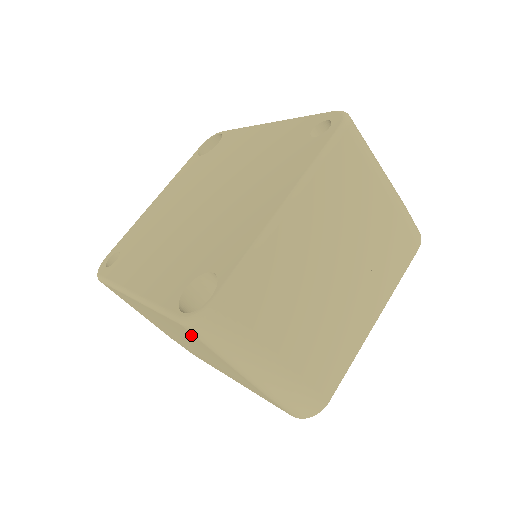
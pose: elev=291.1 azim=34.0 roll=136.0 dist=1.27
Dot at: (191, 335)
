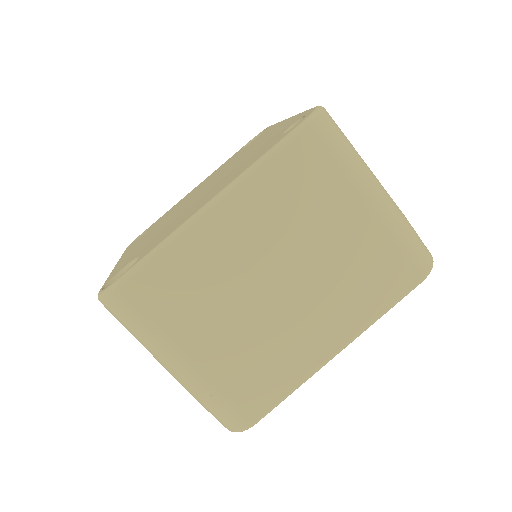
Dot at: occluded
